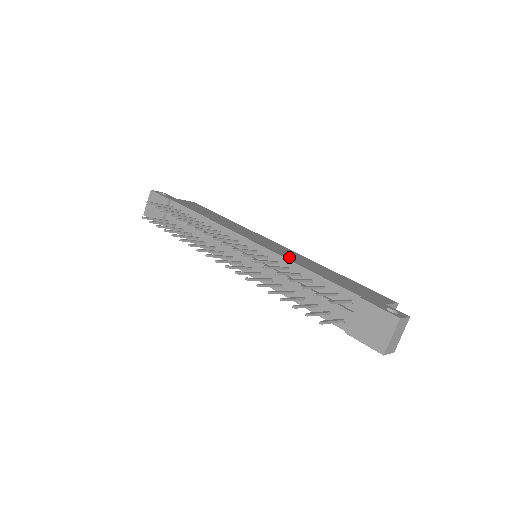
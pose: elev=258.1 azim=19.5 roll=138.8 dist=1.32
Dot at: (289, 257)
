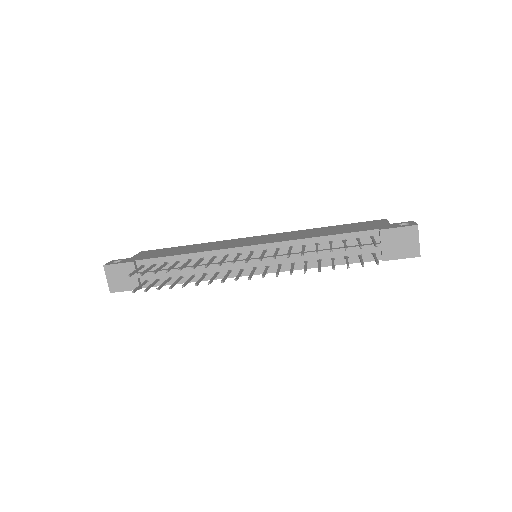
Dot at: (293, 238)
